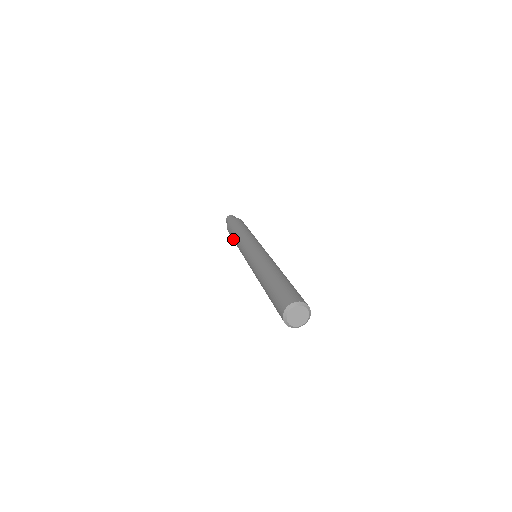
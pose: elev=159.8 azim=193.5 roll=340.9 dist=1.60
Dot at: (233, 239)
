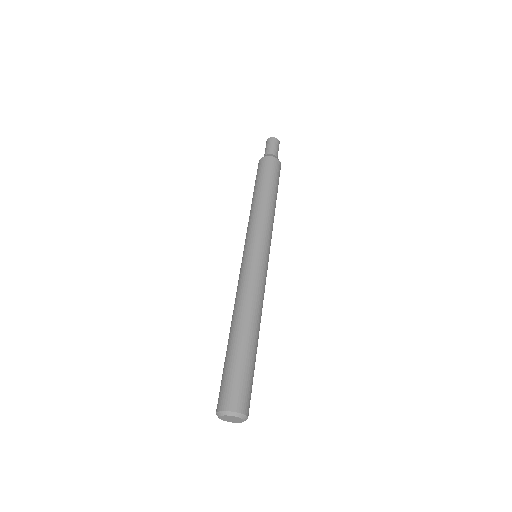
Dot at: occluded
